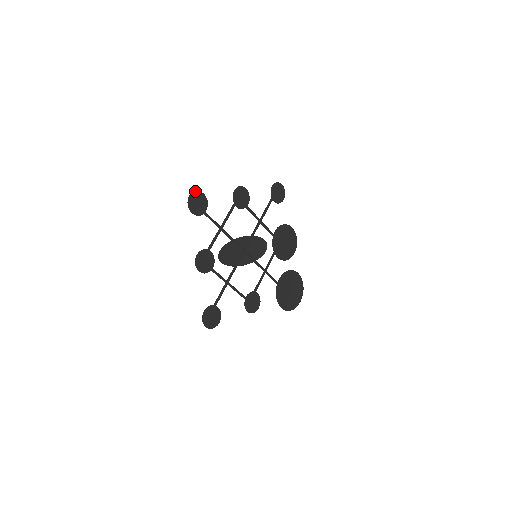
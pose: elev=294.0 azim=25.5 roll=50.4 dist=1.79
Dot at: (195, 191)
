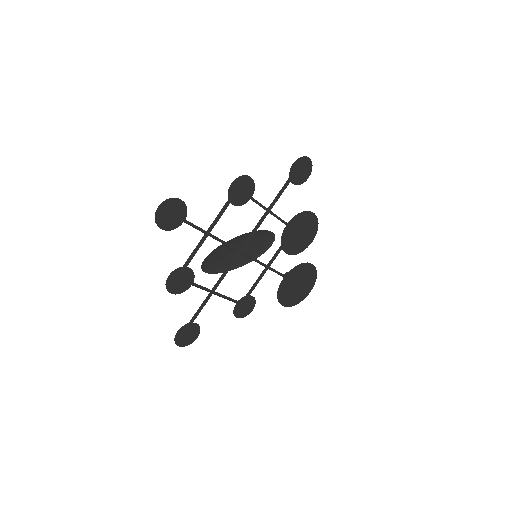
Dot at: (167, 199)
